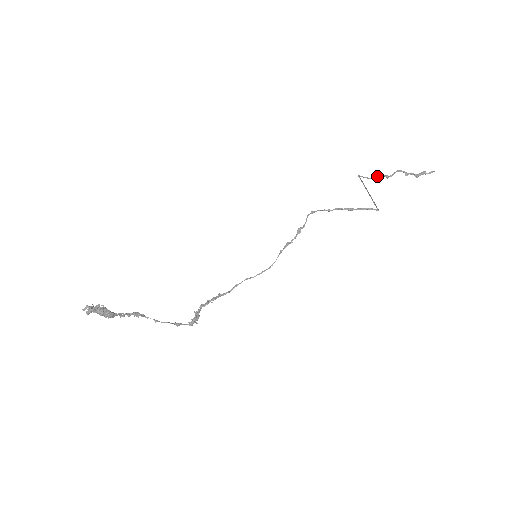
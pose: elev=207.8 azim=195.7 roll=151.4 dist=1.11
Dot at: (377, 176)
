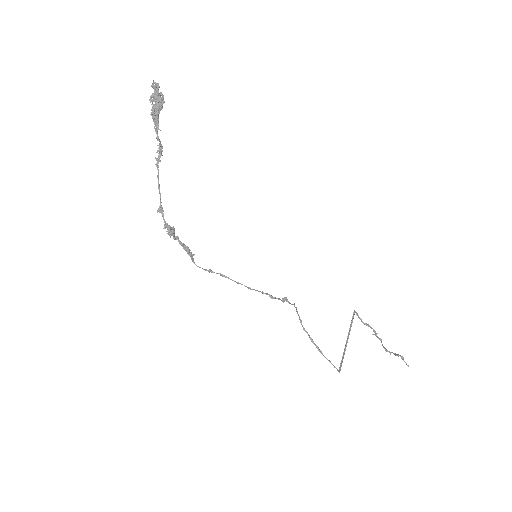
Dot at: (368, 324)
